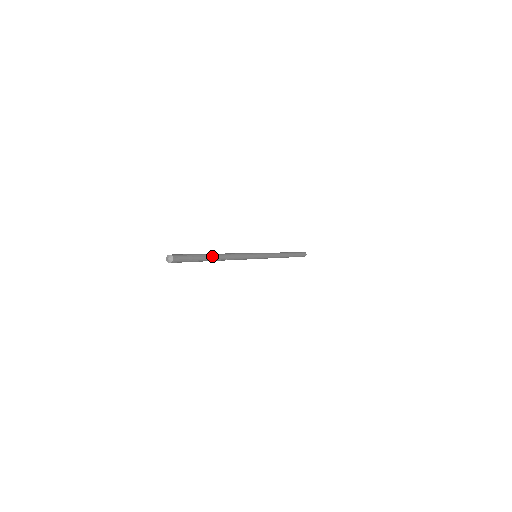
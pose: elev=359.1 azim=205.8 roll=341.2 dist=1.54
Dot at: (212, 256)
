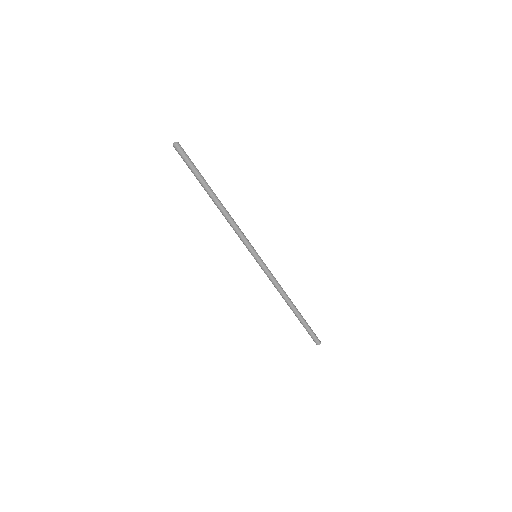
Dot at: (210, 188)
